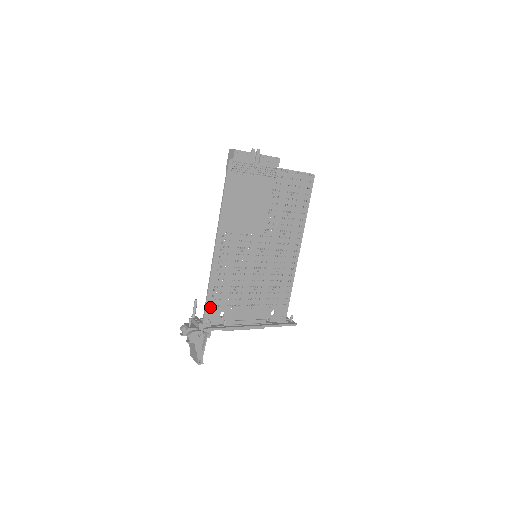
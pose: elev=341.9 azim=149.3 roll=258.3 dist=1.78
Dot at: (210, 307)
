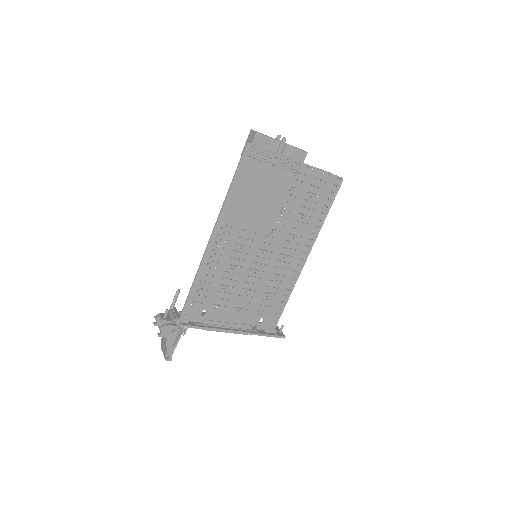
Dot at: (192, 302)
